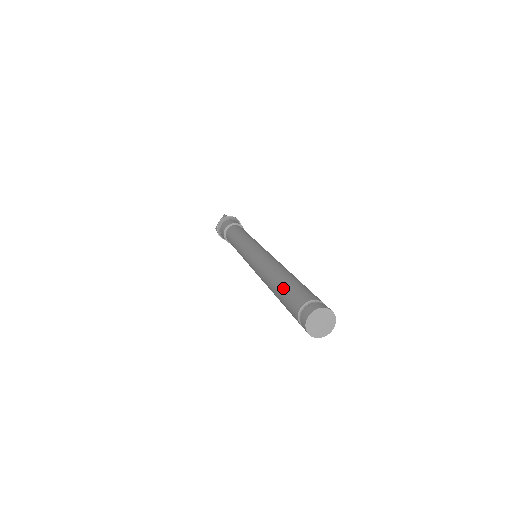
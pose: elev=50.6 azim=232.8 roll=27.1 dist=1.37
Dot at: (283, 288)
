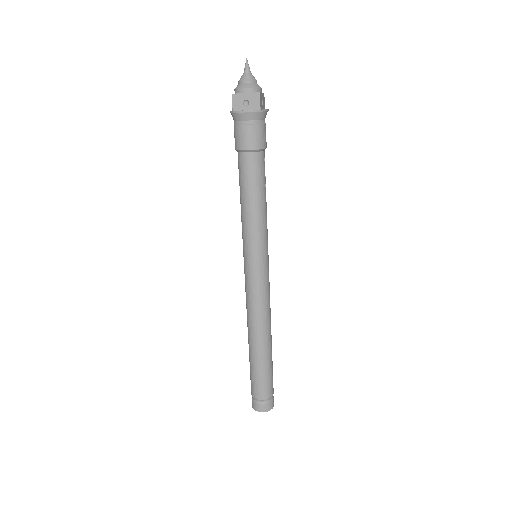
Dot at: (249, 361)
